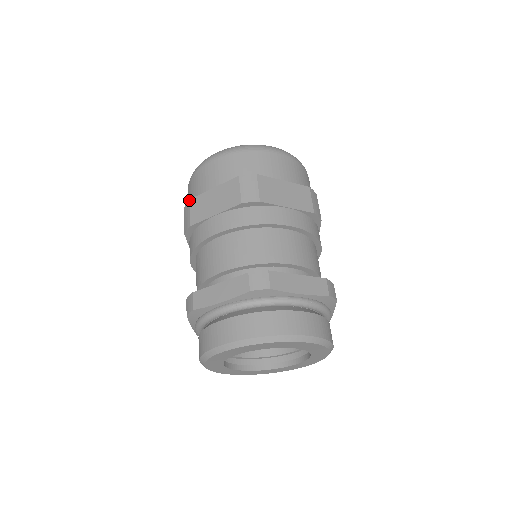
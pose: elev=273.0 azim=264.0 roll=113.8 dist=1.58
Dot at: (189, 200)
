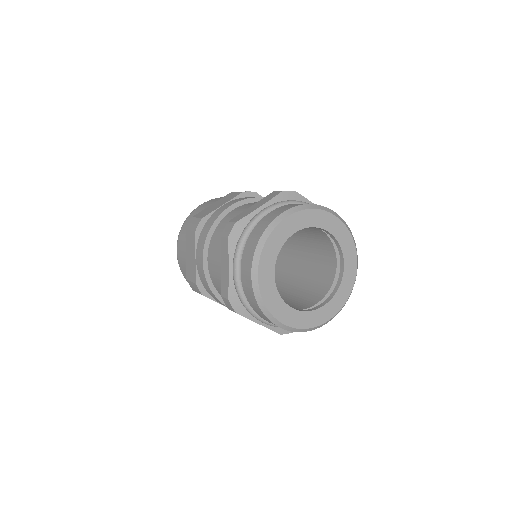
Dot at: occluded
